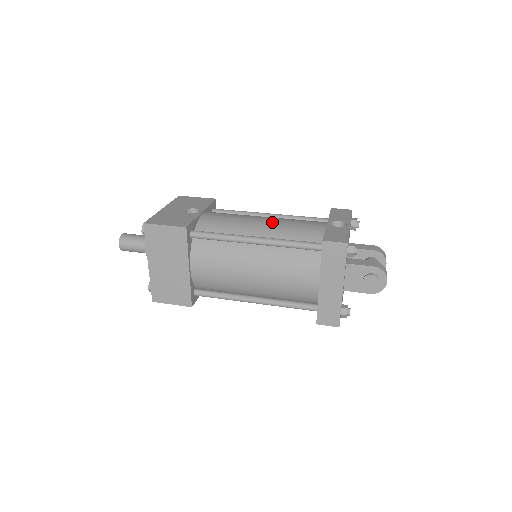
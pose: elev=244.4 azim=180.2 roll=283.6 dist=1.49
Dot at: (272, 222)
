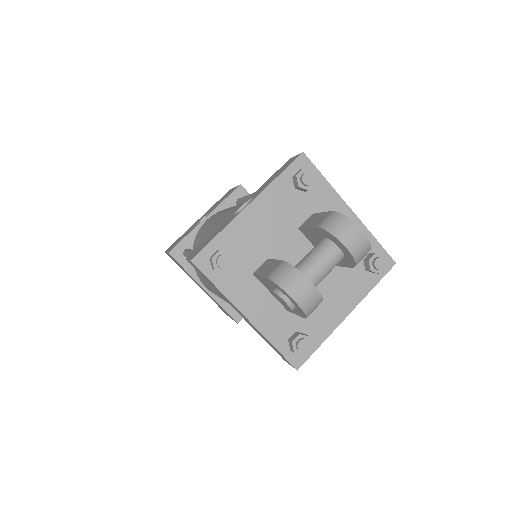
Dot at: (219, 220)
